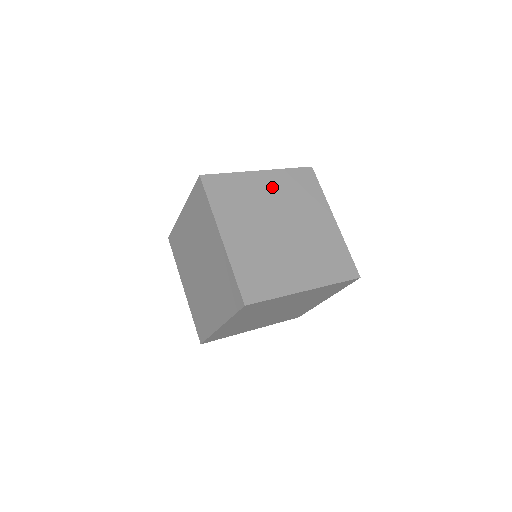
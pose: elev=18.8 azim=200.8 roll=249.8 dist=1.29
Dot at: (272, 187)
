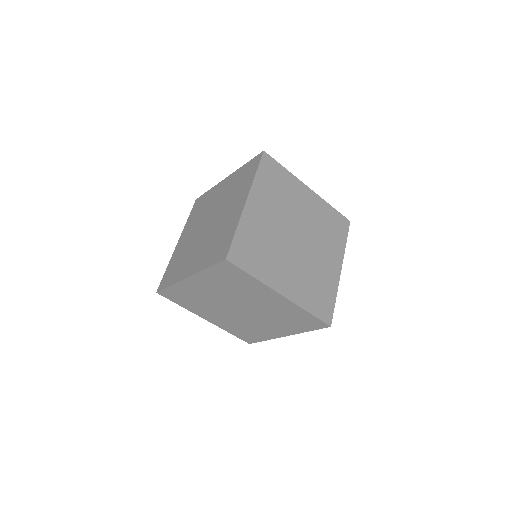
Dot at: (310, 206)
